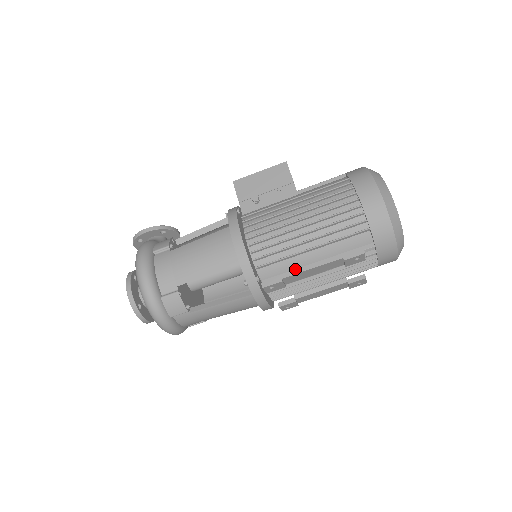
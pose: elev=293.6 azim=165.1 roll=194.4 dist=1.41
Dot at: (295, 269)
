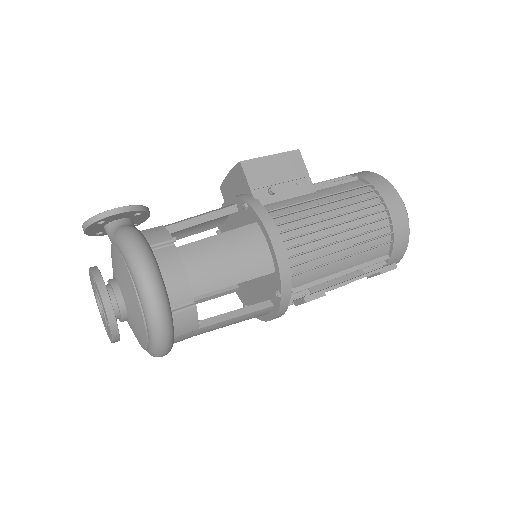
Dot at: (321, 278)
